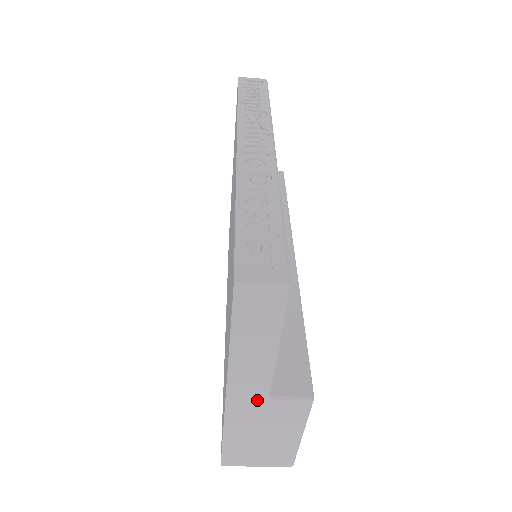
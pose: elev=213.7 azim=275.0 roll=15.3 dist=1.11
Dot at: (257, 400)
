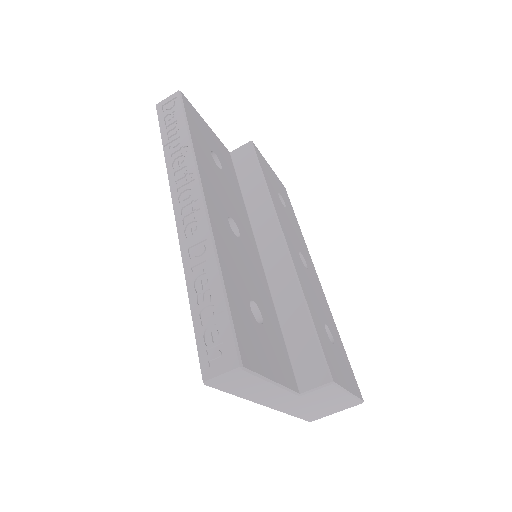
Dot at: (293, 400)
